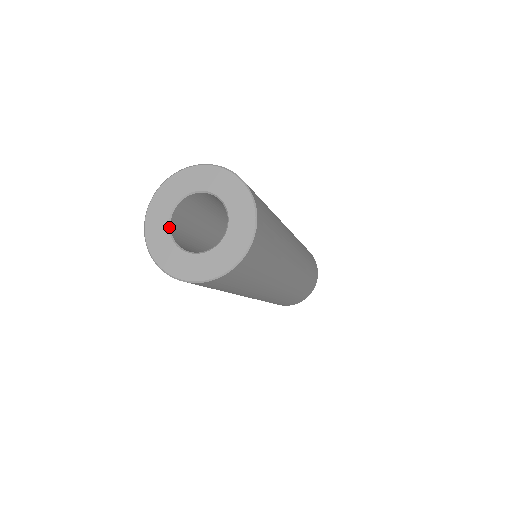
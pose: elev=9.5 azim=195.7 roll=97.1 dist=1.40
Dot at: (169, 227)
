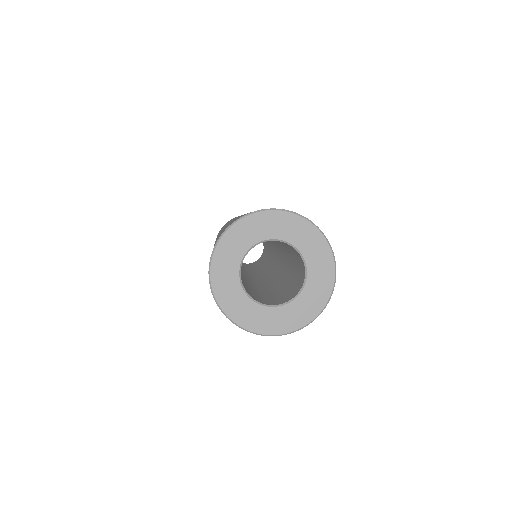
Dot at: (245, 255)
